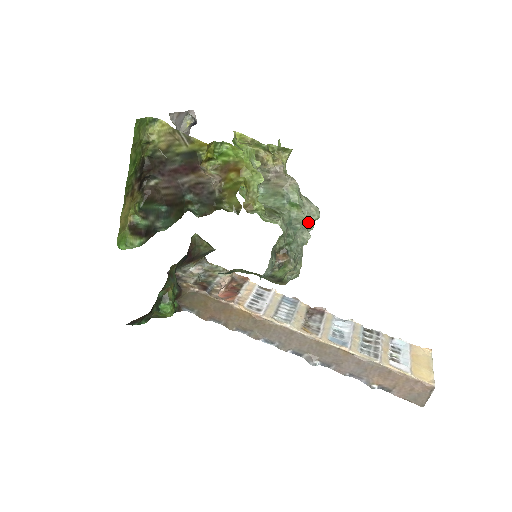
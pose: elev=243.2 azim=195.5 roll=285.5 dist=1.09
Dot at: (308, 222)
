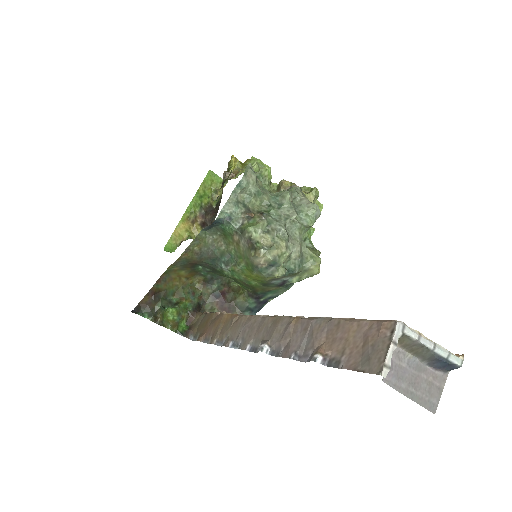
Dot at: (301, 211)
